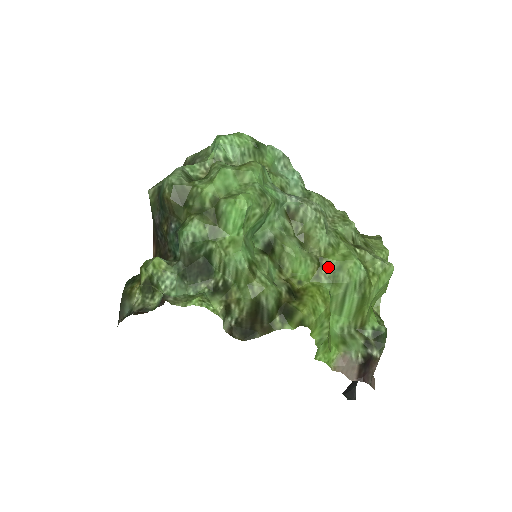
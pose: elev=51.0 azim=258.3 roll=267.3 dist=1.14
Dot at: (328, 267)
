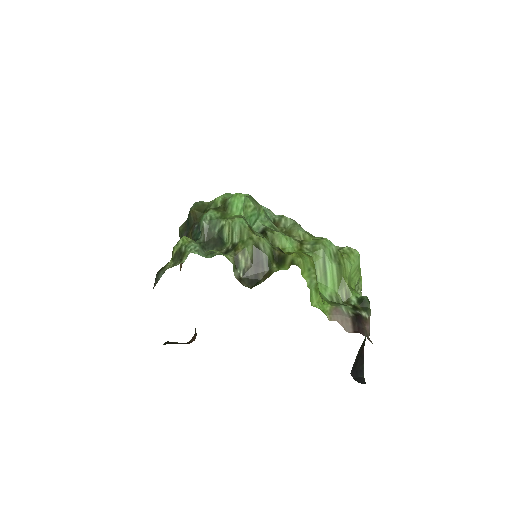
Dot at: (307, 244)
